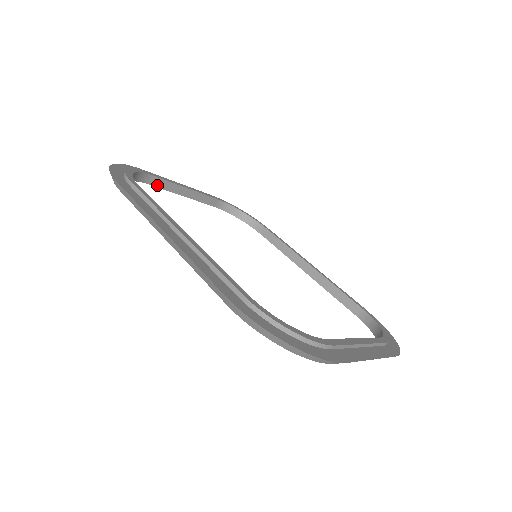
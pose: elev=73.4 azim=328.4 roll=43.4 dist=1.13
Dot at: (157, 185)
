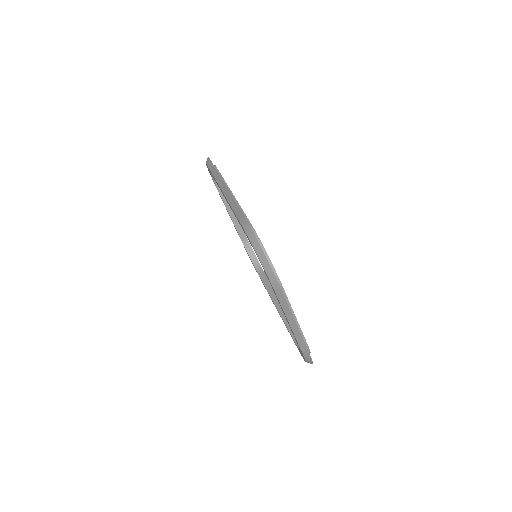
Dot at: (221, 193)
